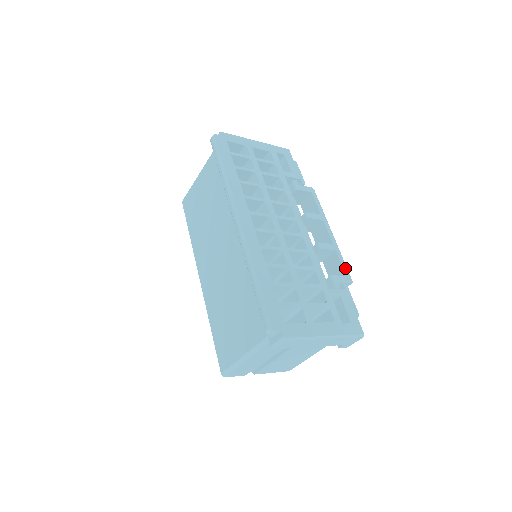
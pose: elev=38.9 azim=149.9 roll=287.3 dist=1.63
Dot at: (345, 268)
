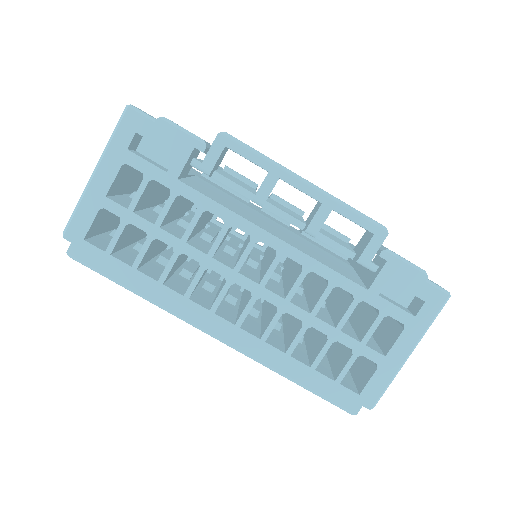
Dot at: (364, 223)
